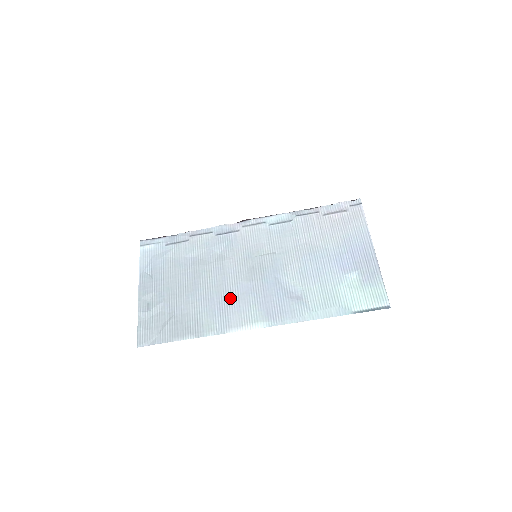
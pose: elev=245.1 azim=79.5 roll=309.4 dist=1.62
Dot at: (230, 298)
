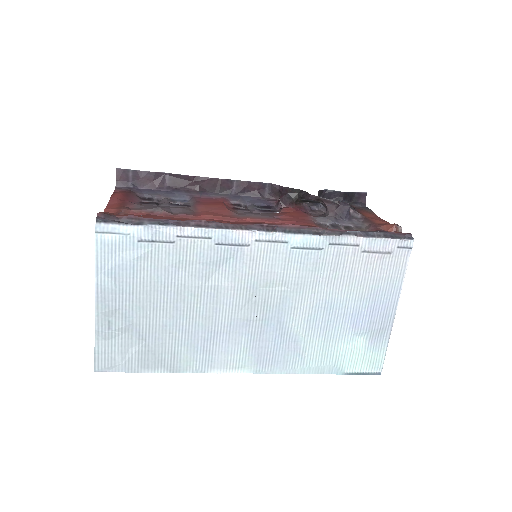
Dot at: (219, 335)
